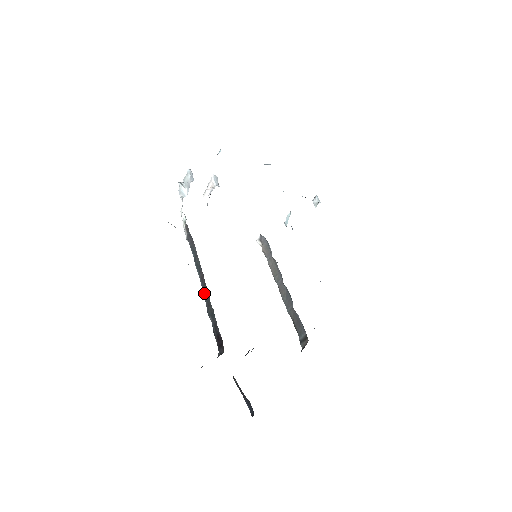
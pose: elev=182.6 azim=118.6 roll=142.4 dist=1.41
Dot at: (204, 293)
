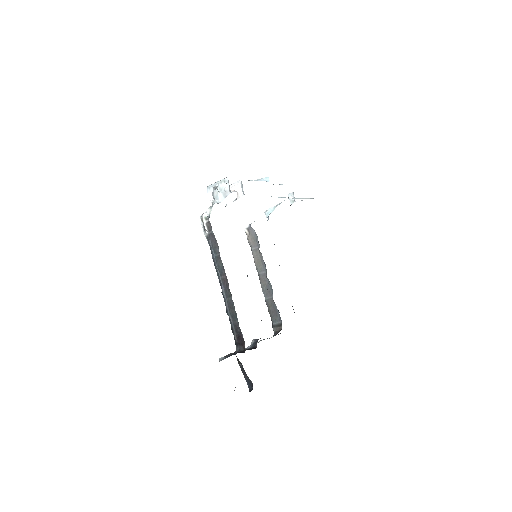
Dot at: (225, 294)
